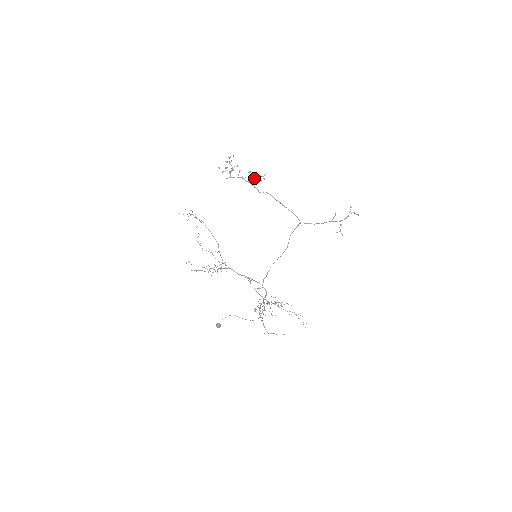
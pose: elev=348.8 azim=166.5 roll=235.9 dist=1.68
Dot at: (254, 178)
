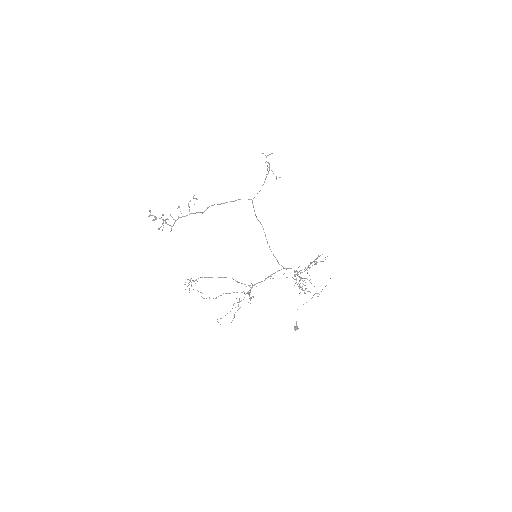
Dot at: occluded
